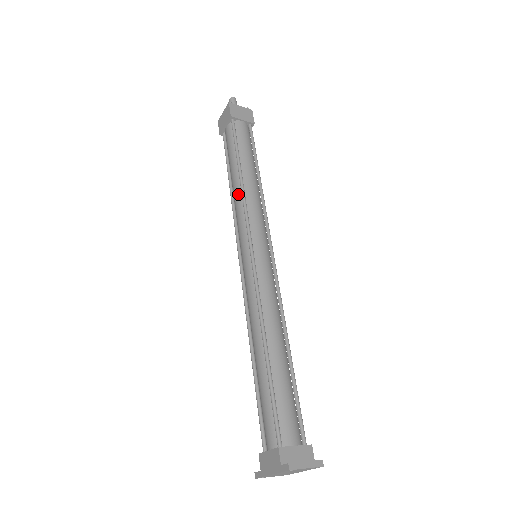
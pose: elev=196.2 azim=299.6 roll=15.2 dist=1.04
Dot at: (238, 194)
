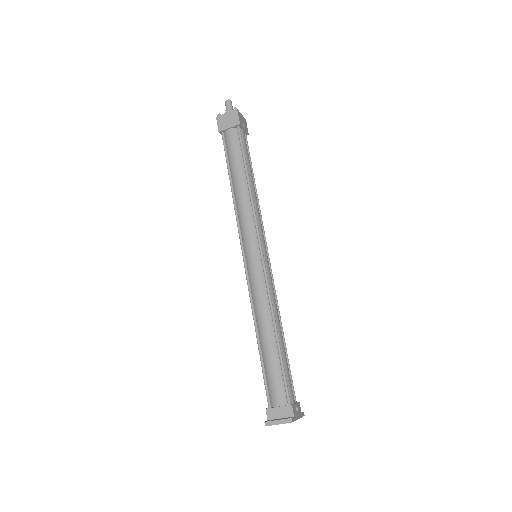
Dot at: occluded
